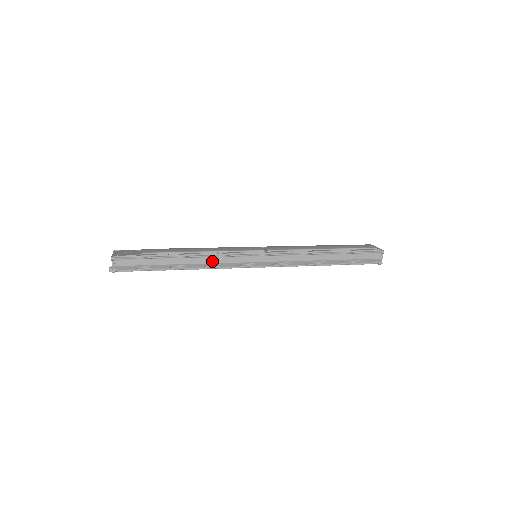
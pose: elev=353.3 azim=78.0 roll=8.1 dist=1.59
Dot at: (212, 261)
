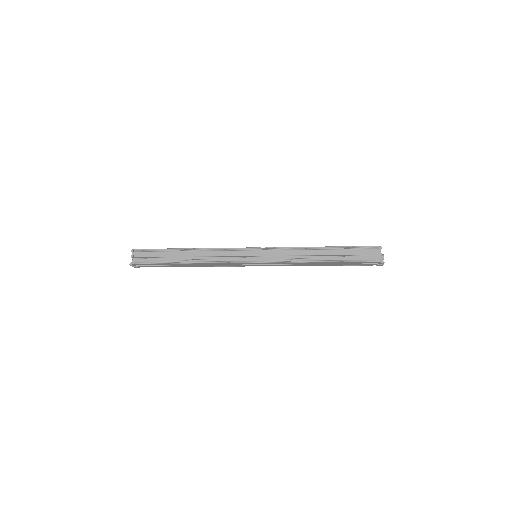
Dot at: (213, 255)
